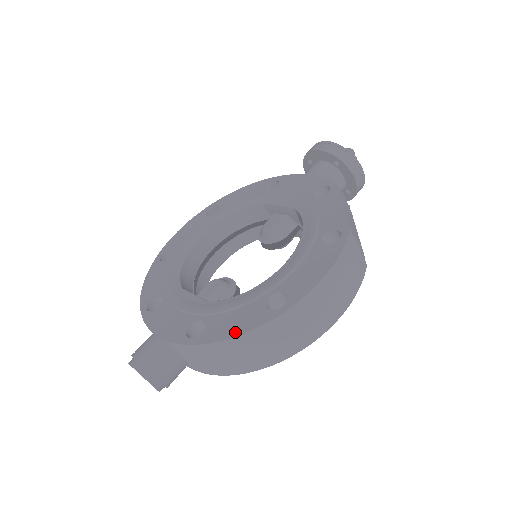
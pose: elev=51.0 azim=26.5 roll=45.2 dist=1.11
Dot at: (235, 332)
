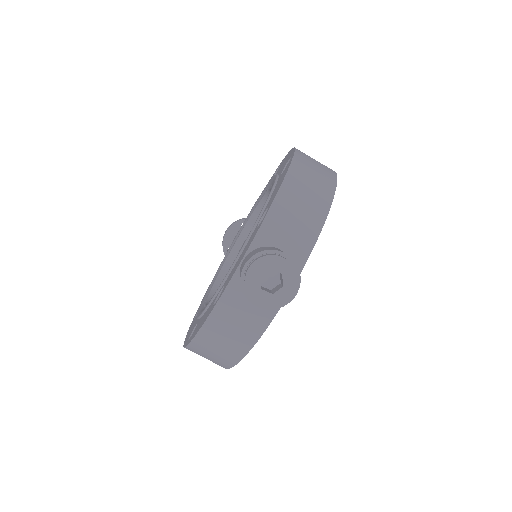
Dot at: (284, 174)
